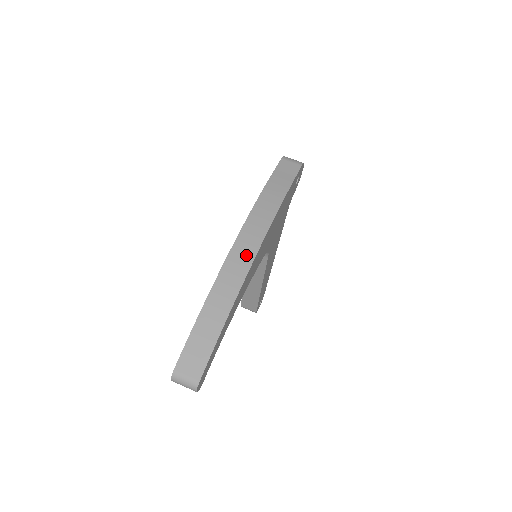
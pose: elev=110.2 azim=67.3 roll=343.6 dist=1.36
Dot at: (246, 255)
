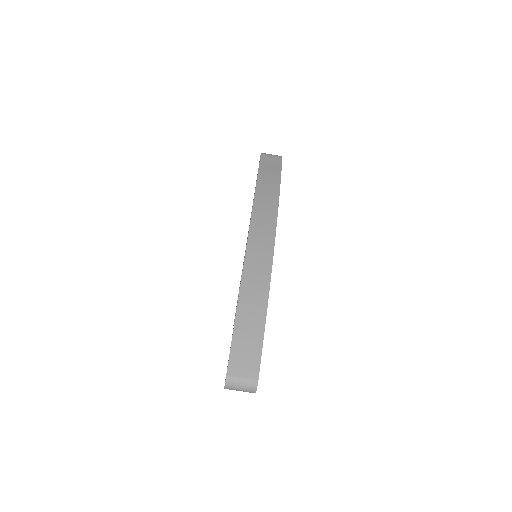
Dot at: (265, 242)
